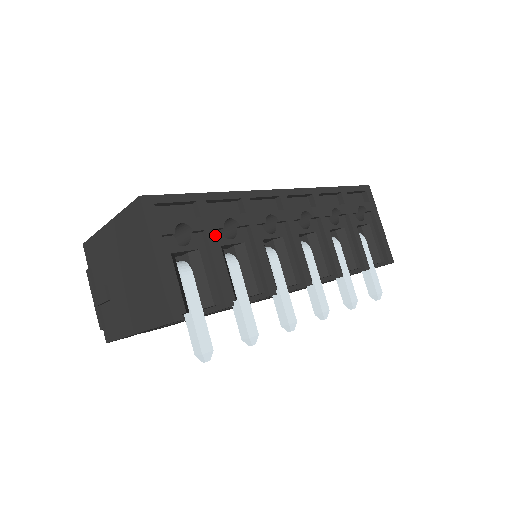
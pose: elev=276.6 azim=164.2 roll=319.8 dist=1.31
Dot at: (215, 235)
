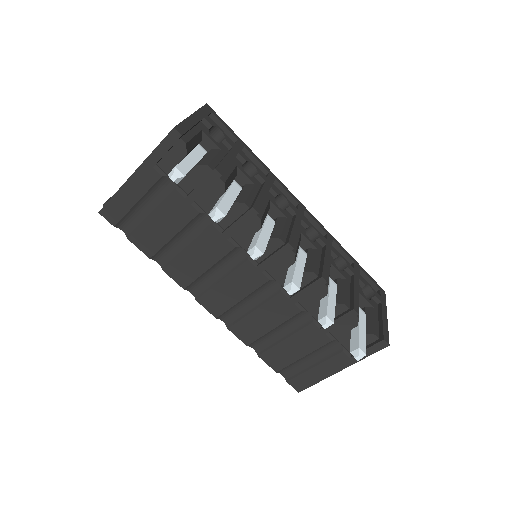
Dot at: (237, 161)
